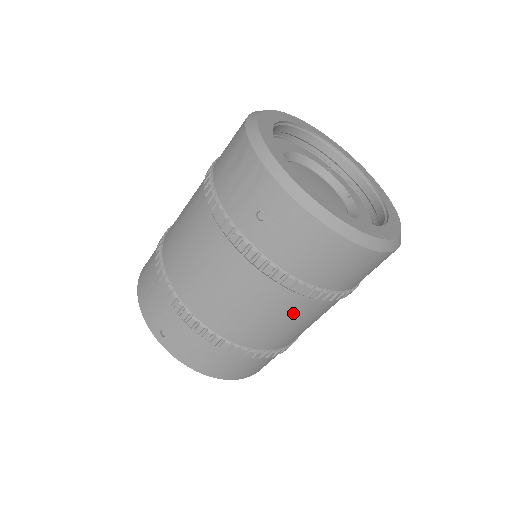
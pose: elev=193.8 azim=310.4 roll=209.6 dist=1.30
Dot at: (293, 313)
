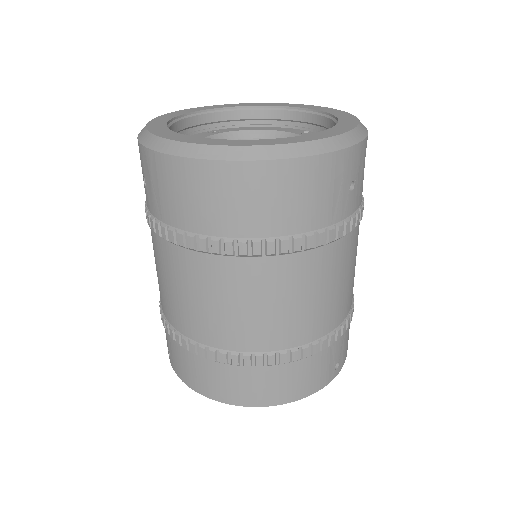
Dot at: (221, 284)
